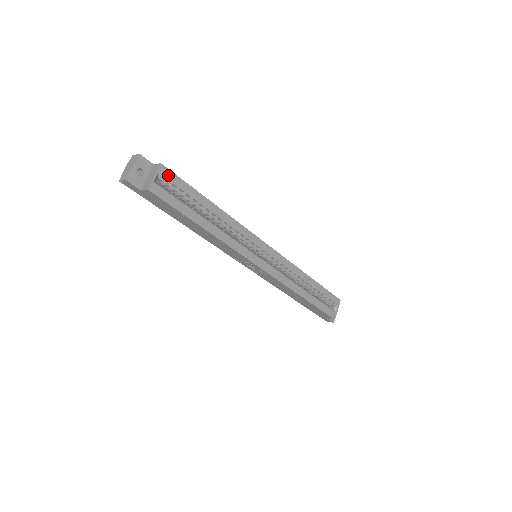
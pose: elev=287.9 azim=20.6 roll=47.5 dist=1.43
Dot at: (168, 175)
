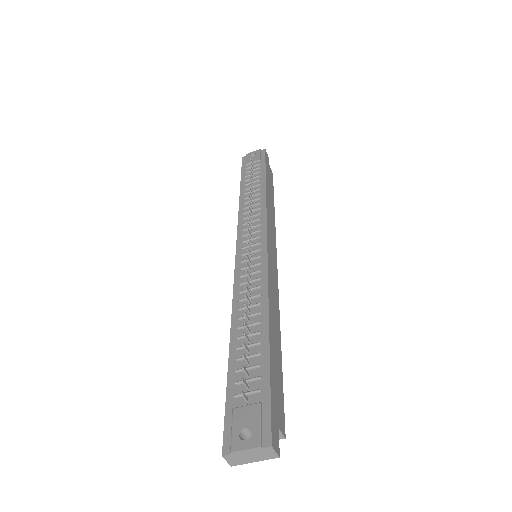
Dot at: occluded
